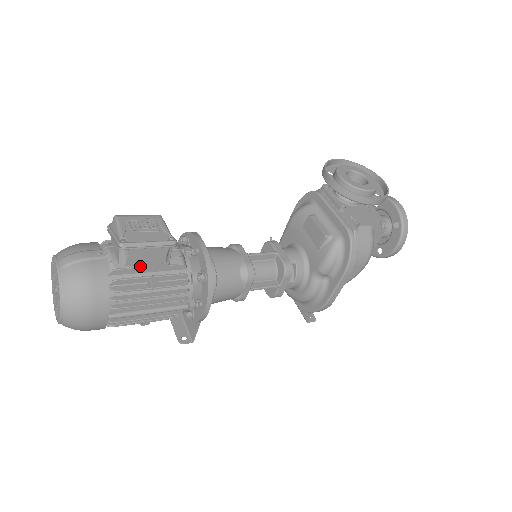
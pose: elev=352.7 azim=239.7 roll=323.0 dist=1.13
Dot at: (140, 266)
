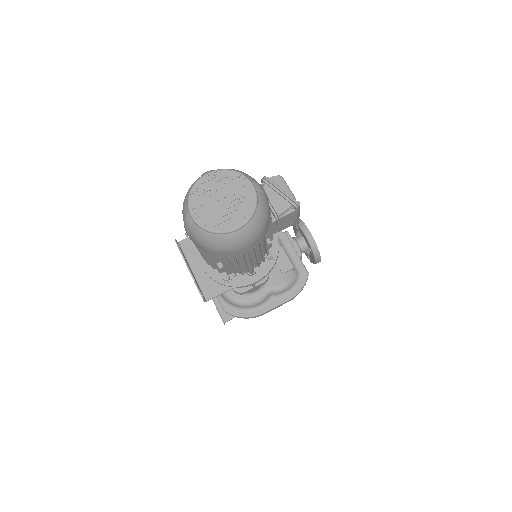
Dot at: (274, 224)
